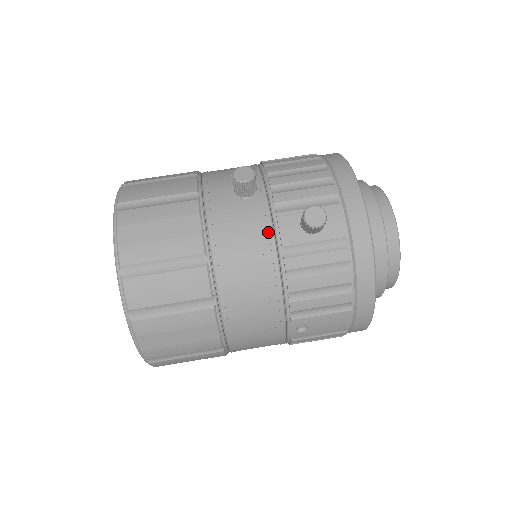
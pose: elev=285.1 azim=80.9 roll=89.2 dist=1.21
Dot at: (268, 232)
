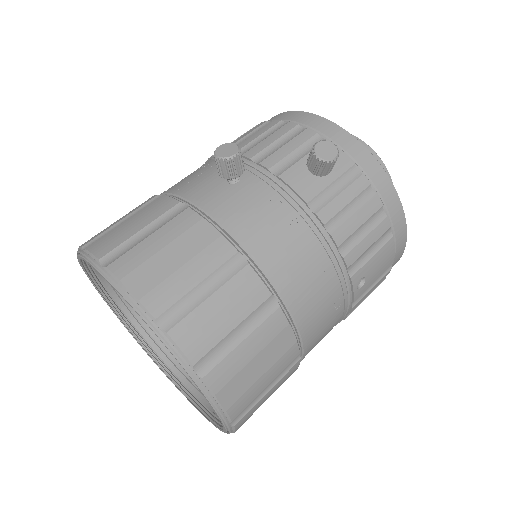
Dot at: (283, 198)
